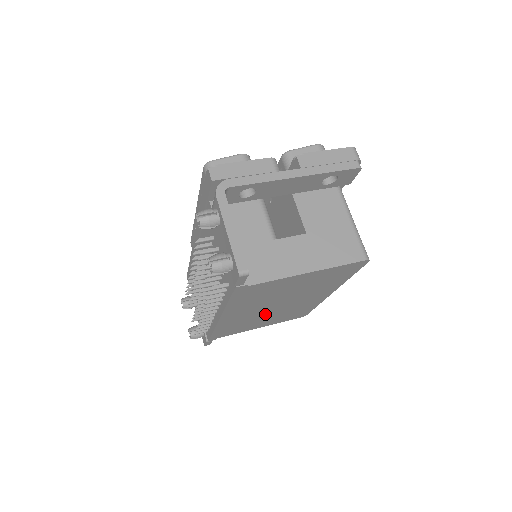
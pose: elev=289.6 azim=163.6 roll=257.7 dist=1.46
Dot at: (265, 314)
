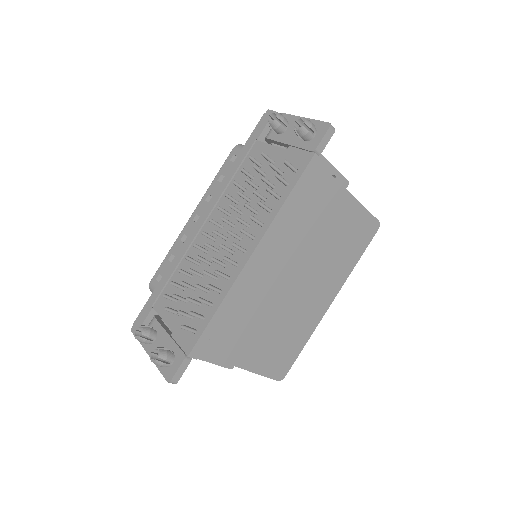
Dot at: (274, 303)
